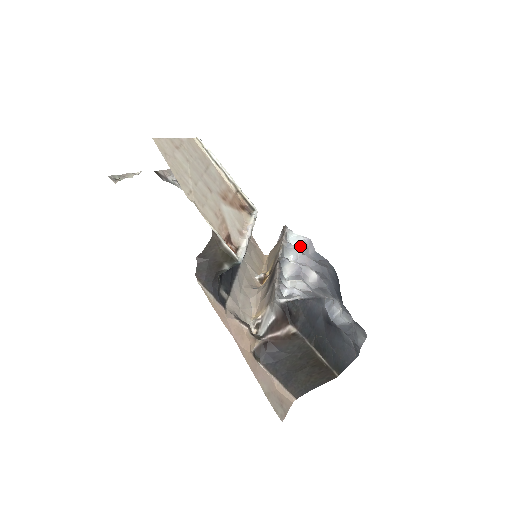
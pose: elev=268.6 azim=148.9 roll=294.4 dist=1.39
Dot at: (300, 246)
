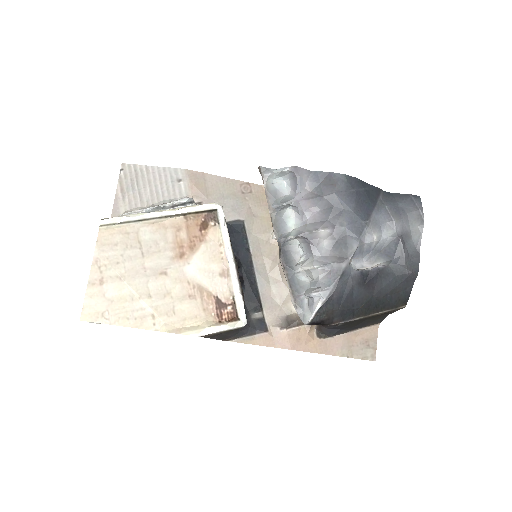
Dot at: (291, 178)
